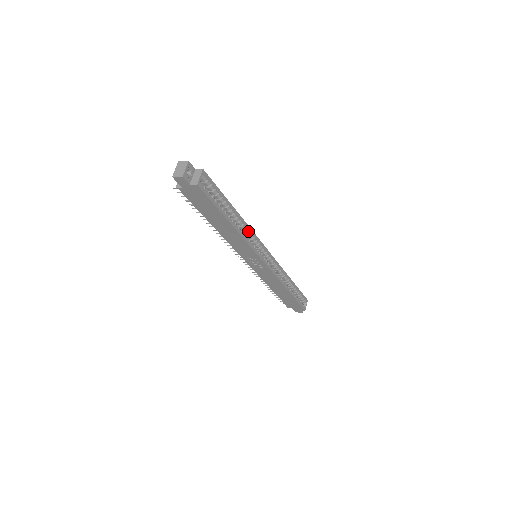
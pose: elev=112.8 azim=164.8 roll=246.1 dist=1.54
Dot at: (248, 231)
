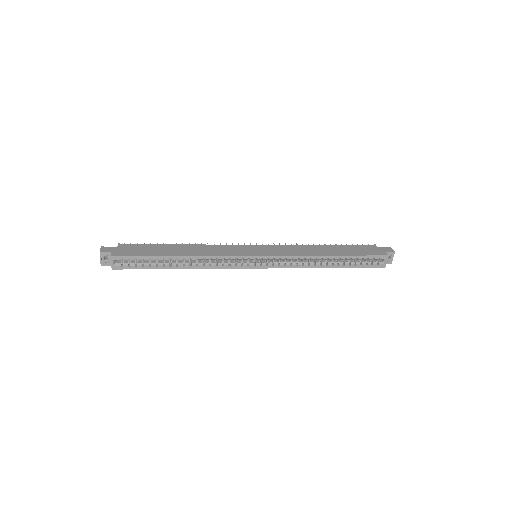
Dot at: (211, 258)
